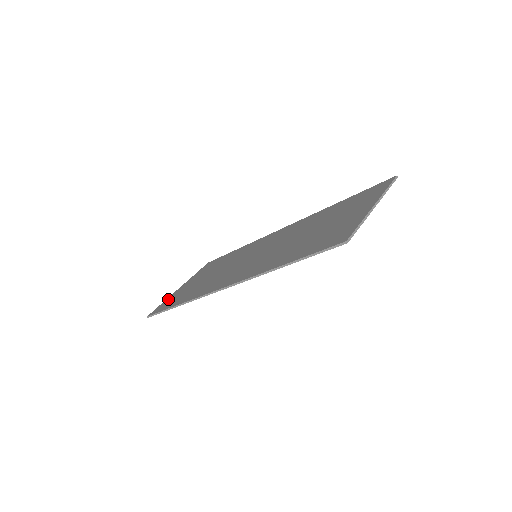
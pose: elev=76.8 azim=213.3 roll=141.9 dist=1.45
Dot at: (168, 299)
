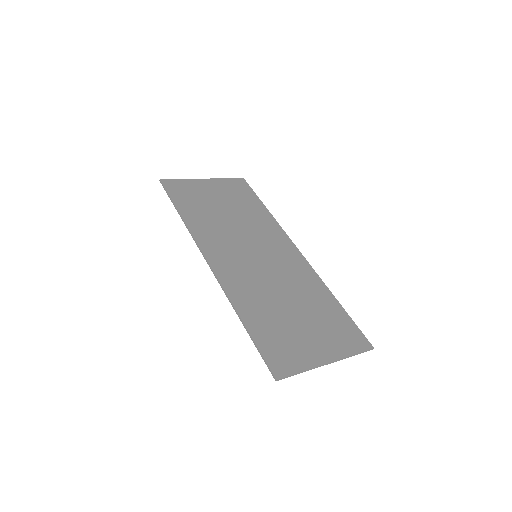
Dot at: (186, 183)
